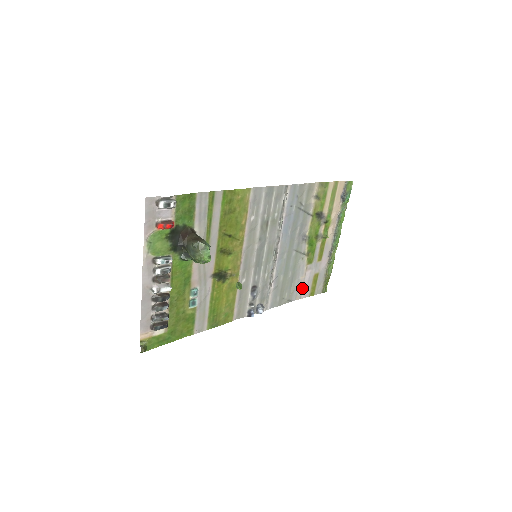
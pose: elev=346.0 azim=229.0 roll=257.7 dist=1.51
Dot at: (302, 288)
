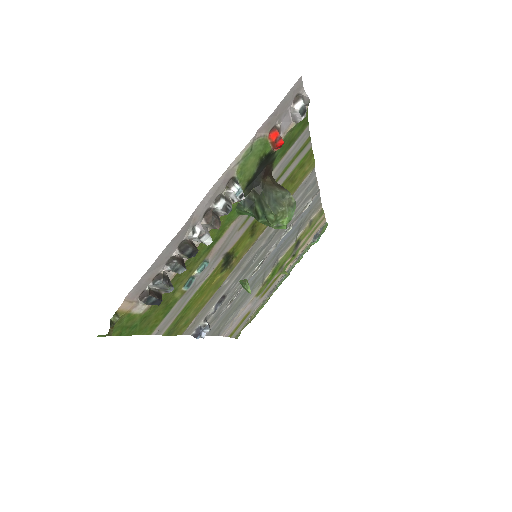
Dot at: (233, 323)
